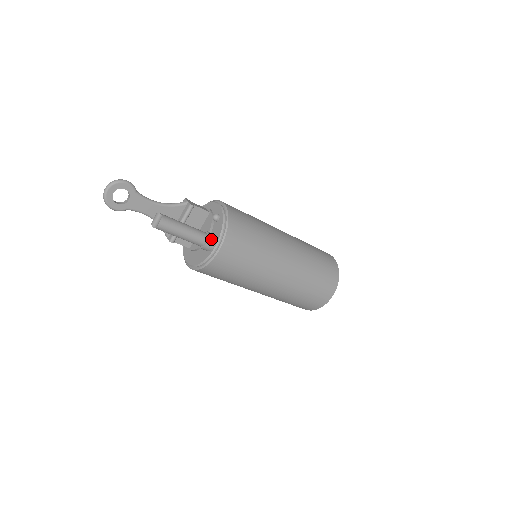
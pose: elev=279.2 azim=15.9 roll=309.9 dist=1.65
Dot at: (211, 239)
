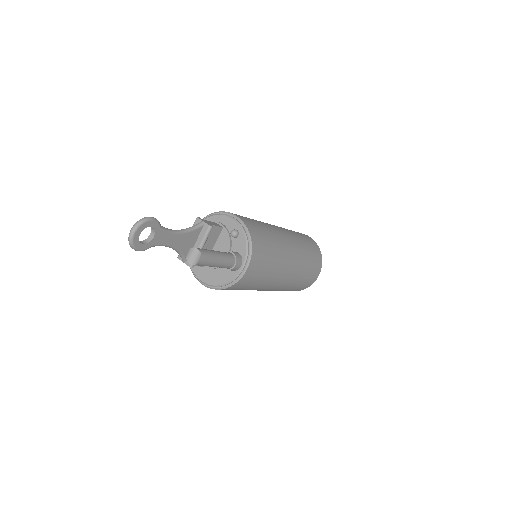
Dot at: (239, 260)
